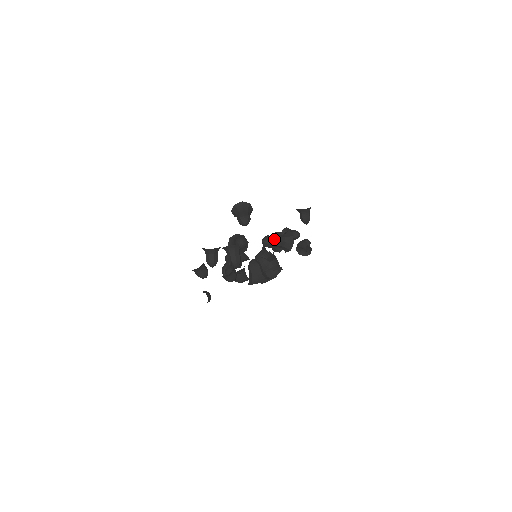
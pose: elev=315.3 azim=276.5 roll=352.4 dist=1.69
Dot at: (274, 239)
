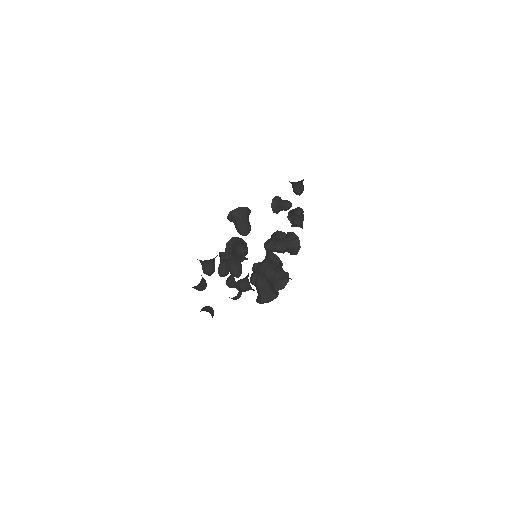
Dot at: (279, 246)
